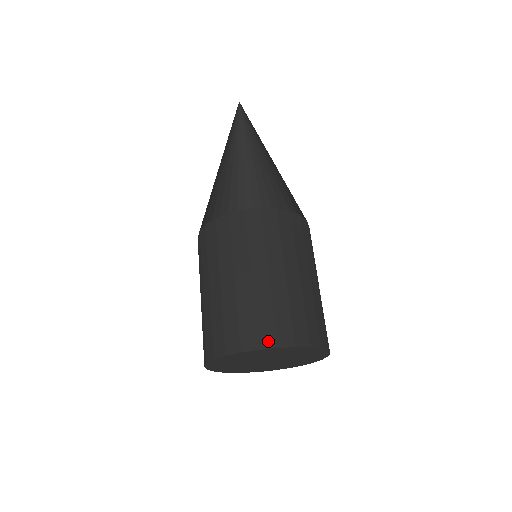
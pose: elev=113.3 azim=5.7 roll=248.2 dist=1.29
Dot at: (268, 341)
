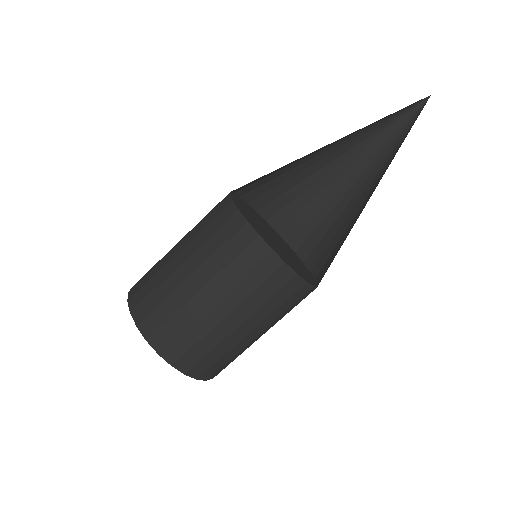
Dot at: (158, 343)
